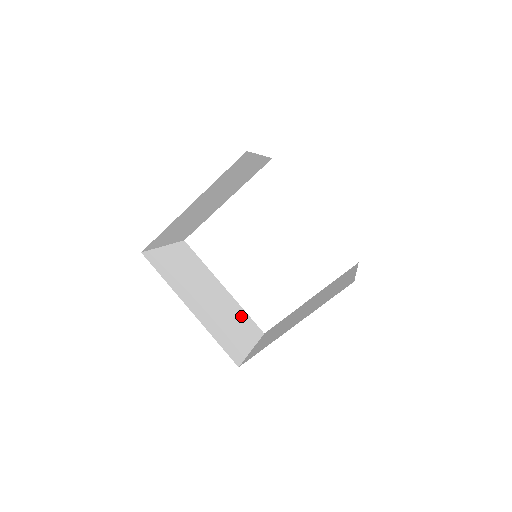
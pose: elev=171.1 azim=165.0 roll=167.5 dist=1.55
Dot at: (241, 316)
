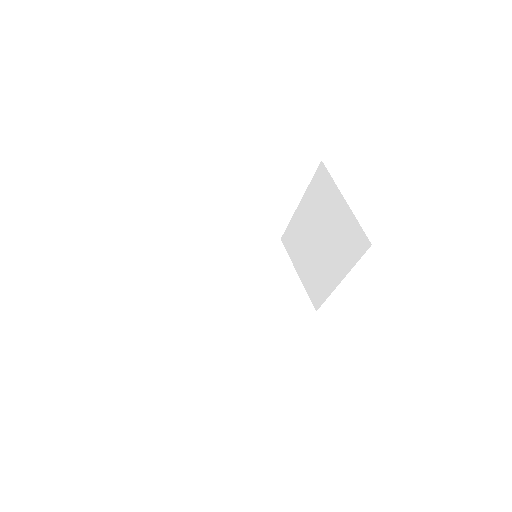
Dot at: (262, 257)
